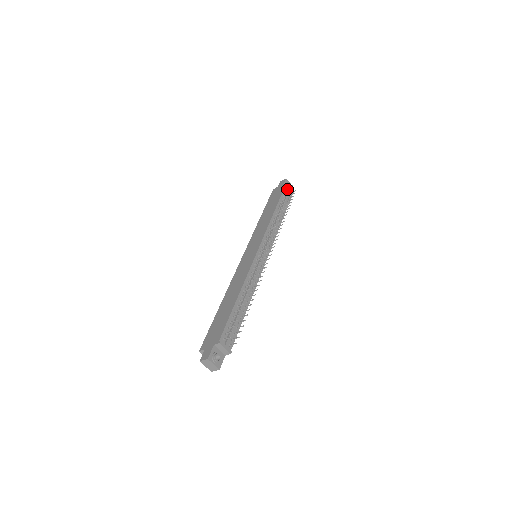
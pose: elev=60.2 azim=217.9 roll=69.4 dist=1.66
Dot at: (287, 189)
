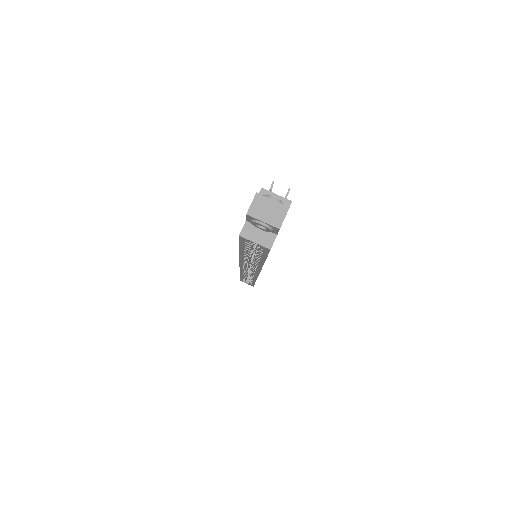
Dot at: occluded
